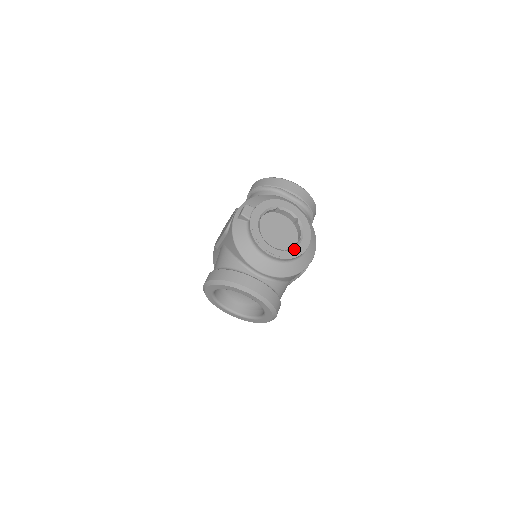
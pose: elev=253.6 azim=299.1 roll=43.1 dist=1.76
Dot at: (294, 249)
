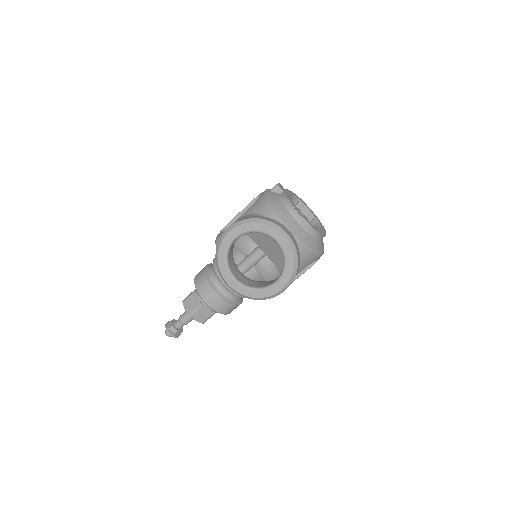
Dot at: (317, 228)
